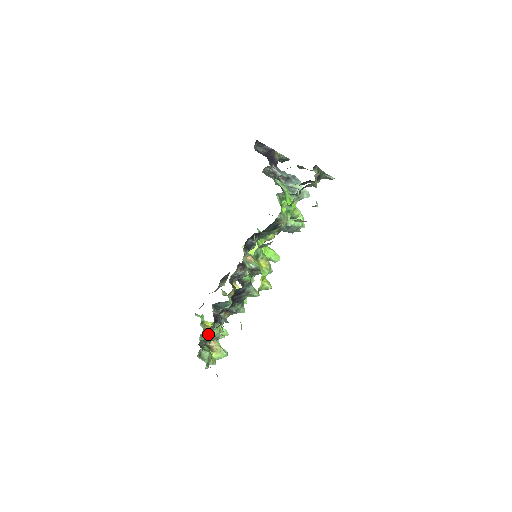
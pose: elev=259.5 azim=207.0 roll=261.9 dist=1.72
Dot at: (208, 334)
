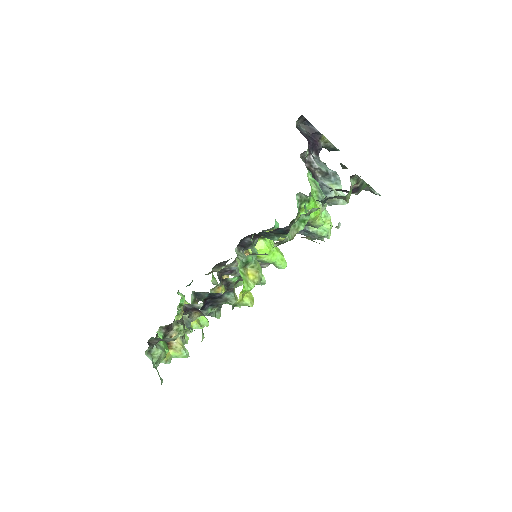
Dot at: (171, 327)
